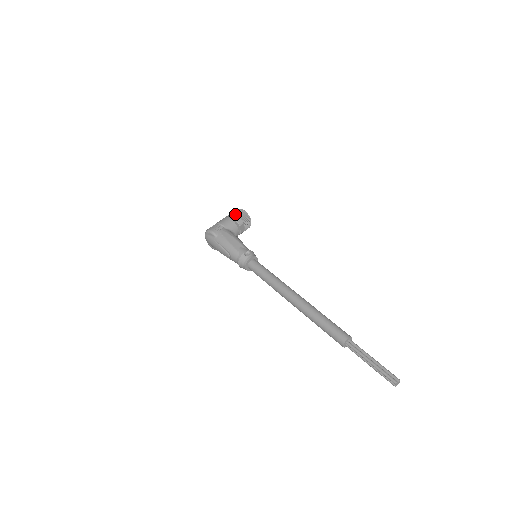
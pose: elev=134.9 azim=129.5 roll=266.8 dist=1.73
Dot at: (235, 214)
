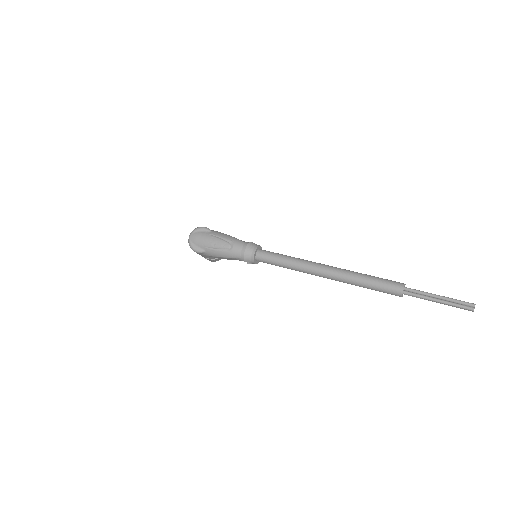
Dot at: occluded
